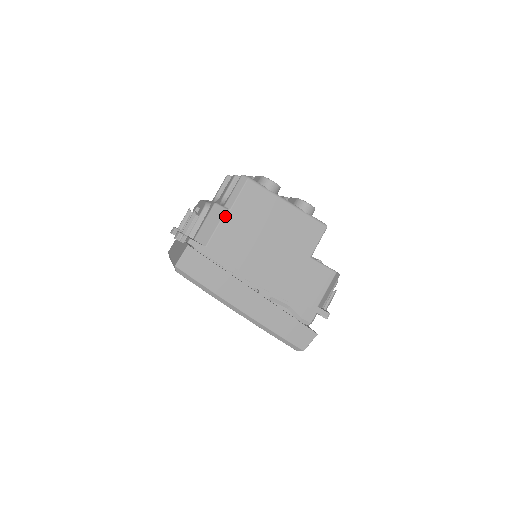
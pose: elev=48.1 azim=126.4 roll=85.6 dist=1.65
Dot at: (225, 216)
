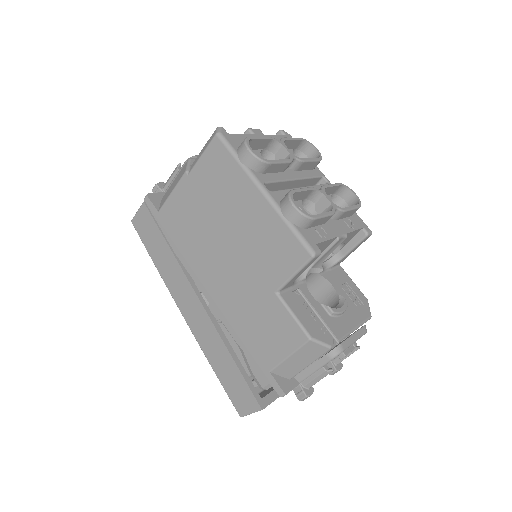
Dot at: (182, 180)
